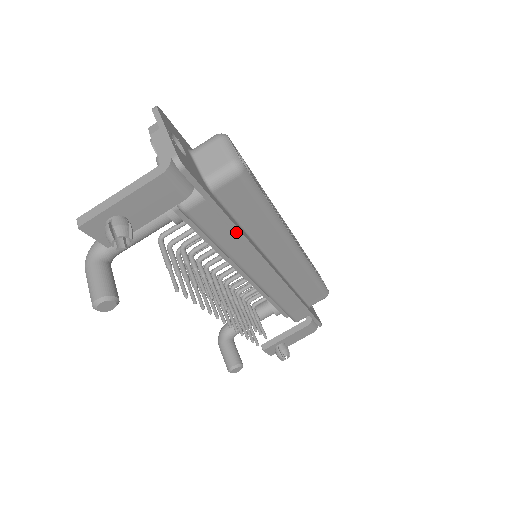
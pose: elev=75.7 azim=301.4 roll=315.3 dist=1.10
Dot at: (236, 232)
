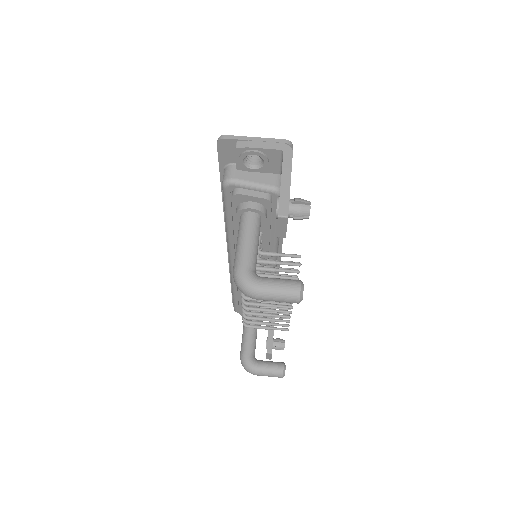
Dot at: occluded
